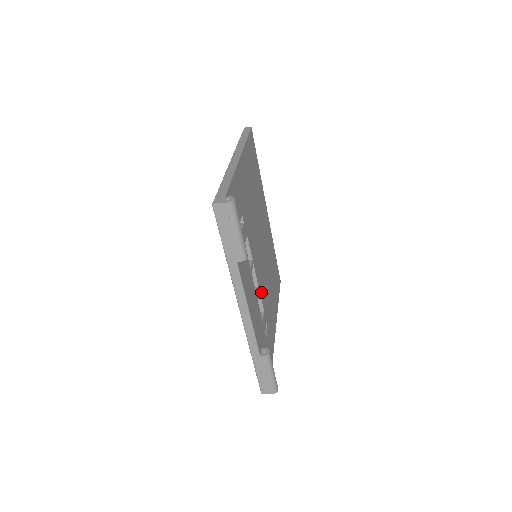
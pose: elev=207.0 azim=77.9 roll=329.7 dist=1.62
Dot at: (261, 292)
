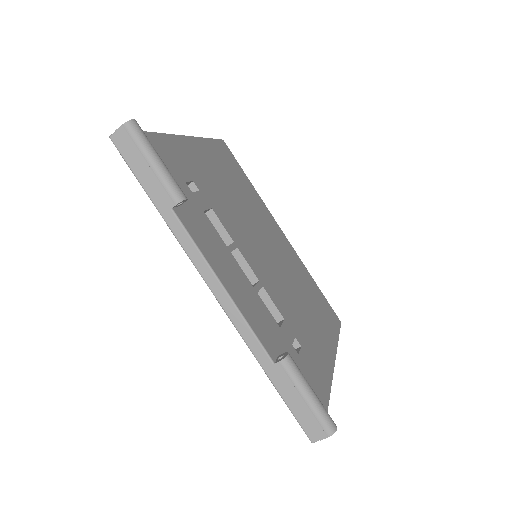
Dot at: (270, 293)
